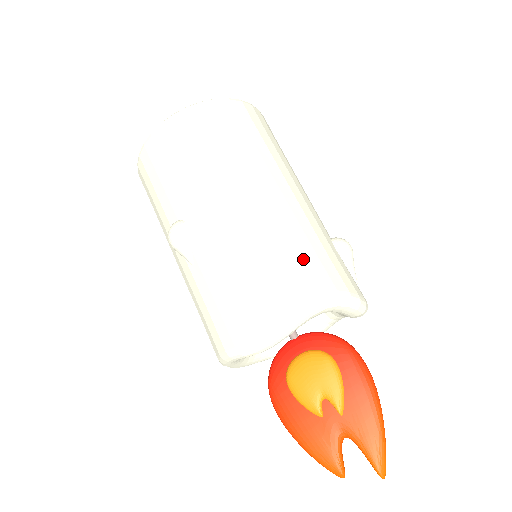
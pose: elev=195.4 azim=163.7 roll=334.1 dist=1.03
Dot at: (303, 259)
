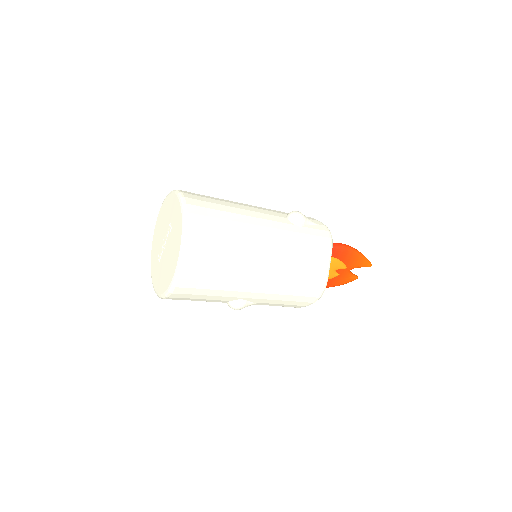
Dot at: (308, 262)
